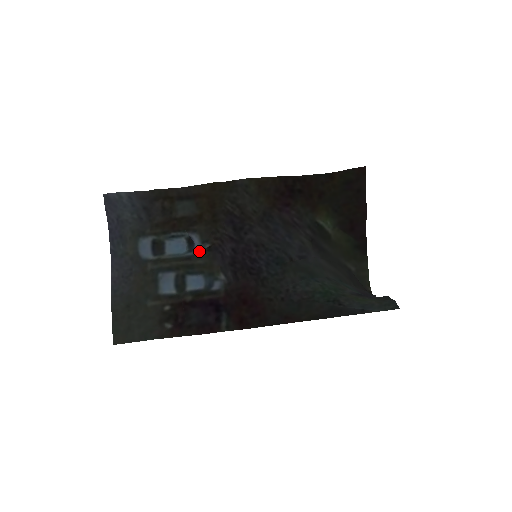
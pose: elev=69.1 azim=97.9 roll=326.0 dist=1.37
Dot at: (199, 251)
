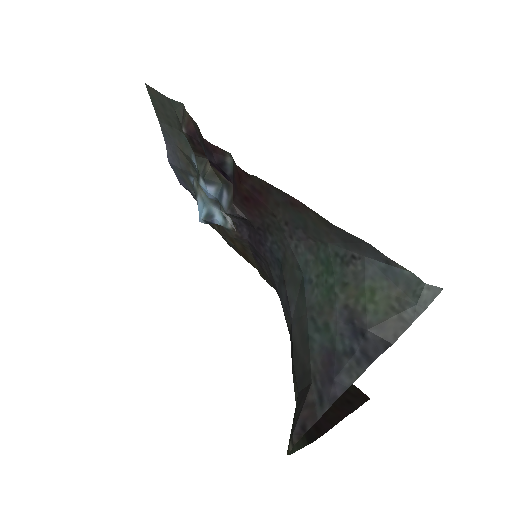
Dot at: (224, 215)
